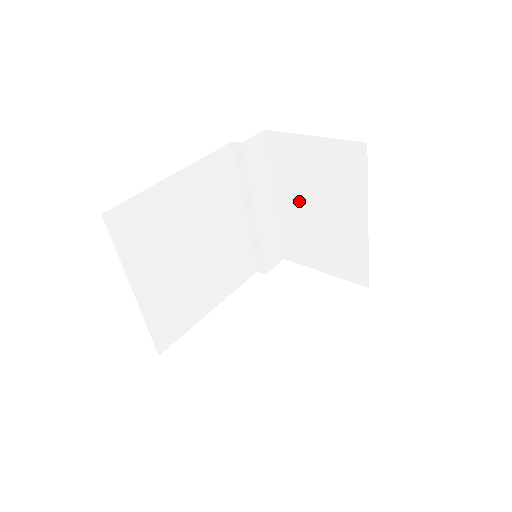
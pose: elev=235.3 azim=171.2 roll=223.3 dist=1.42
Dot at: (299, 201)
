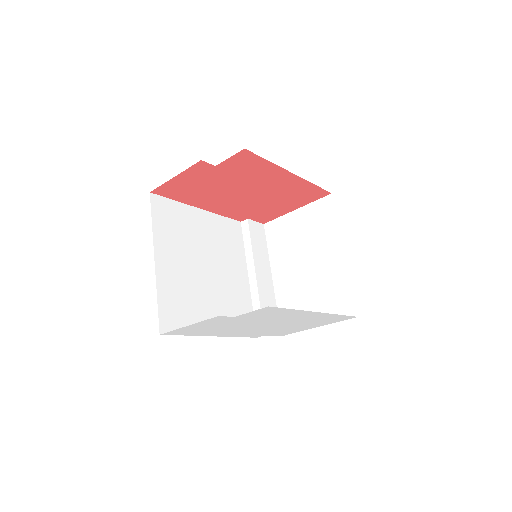
Dot at: (291, 266)
